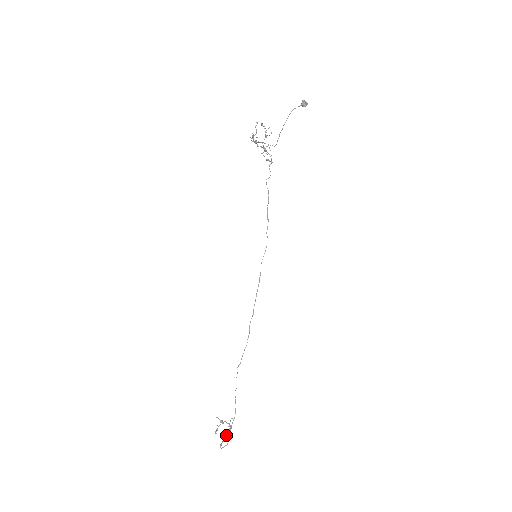
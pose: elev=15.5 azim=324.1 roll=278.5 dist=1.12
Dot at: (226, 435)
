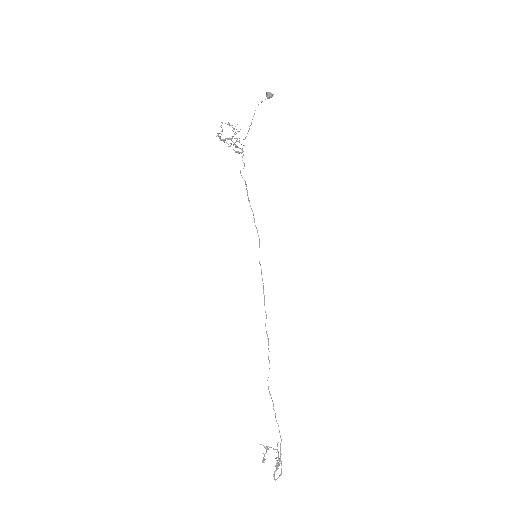
Dot at: (276, 463)
